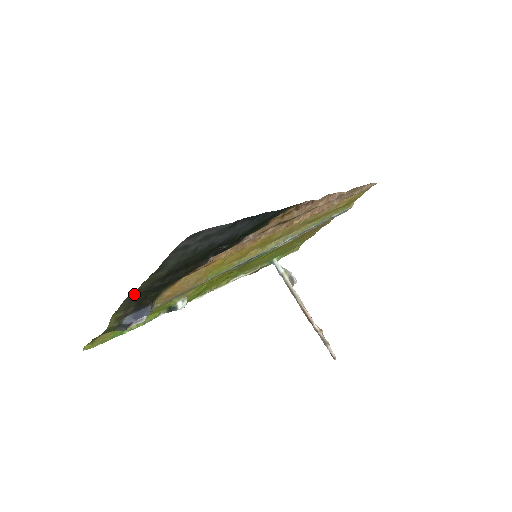
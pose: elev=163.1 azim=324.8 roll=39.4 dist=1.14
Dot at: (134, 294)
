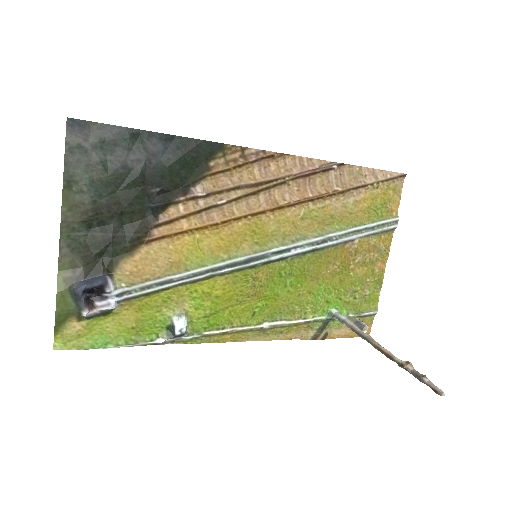
Dot at: (72, 240)
